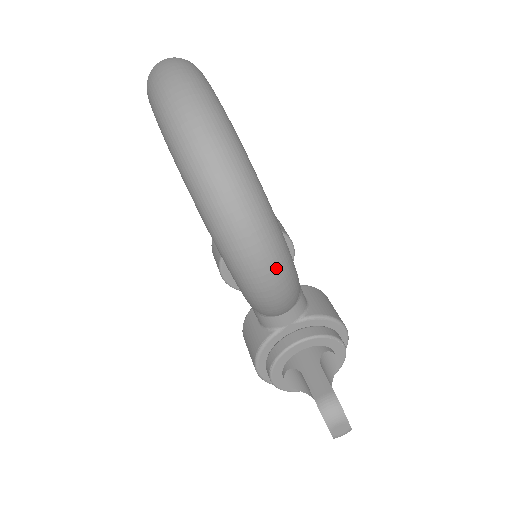
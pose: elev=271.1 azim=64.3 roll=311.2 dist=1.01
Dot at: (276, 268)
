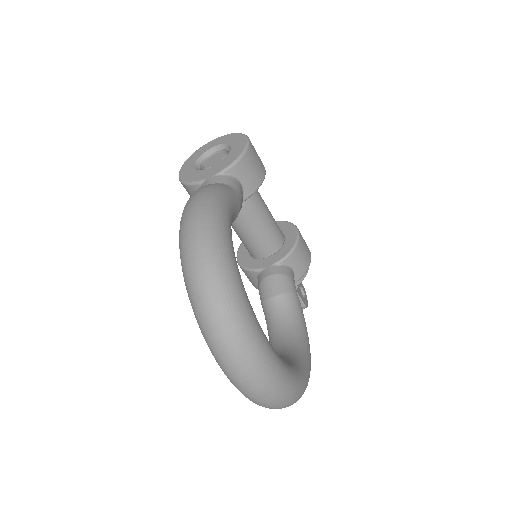
Dot at: occluded
